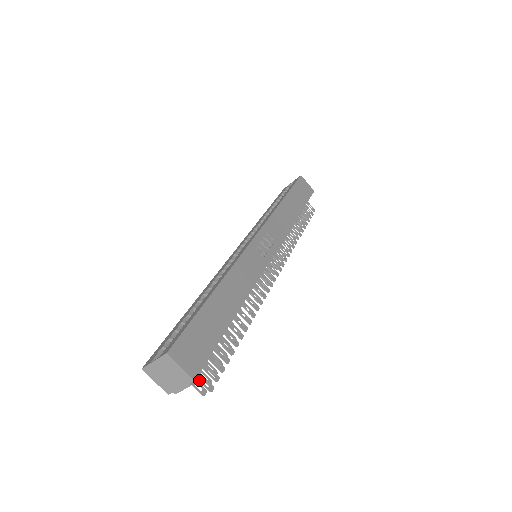
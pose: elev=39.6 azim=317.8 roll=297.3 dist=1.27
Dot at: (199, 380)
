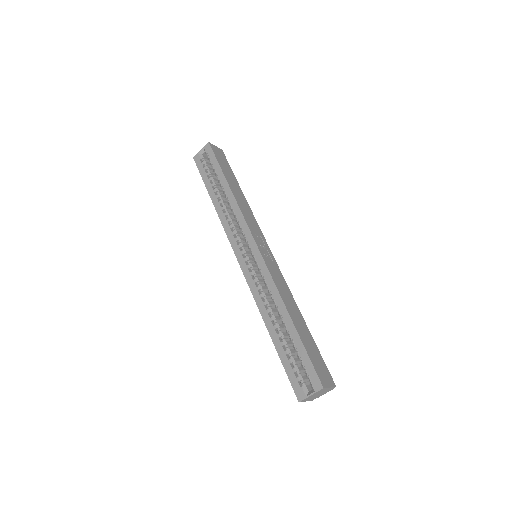
Dot at: occluded
